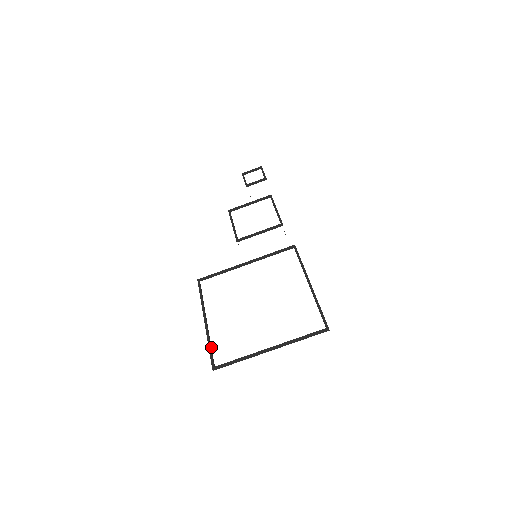
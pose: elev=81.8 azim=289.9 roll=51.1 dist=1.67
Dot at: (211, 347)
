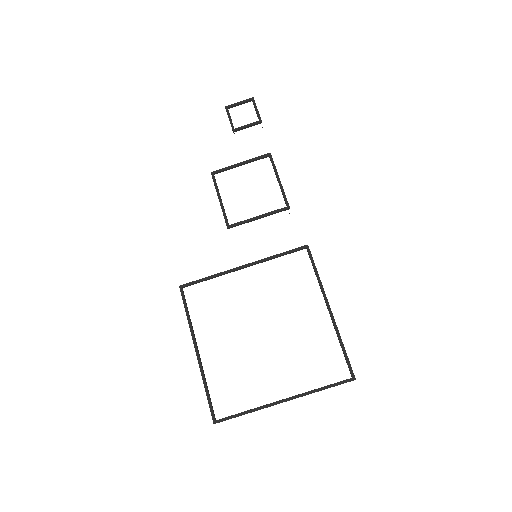
Dot at: (208, 390)
